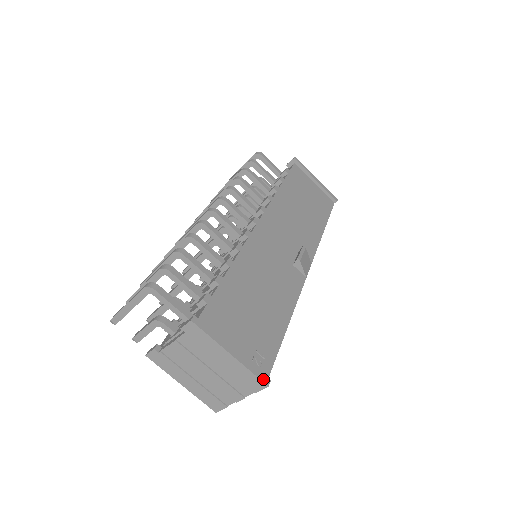
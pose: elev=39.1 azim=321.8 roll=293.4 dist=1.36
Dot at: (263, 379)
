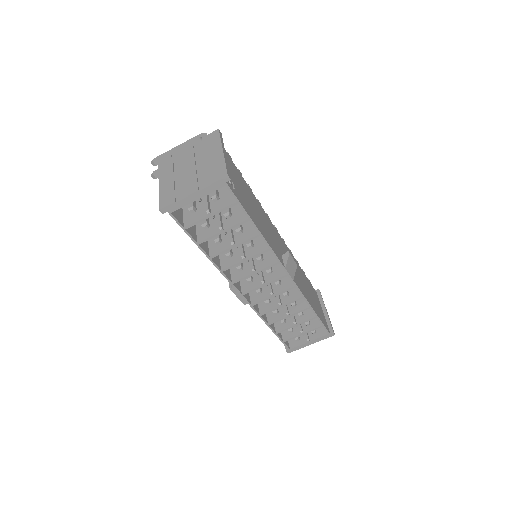
Dot at: (228, 173)
